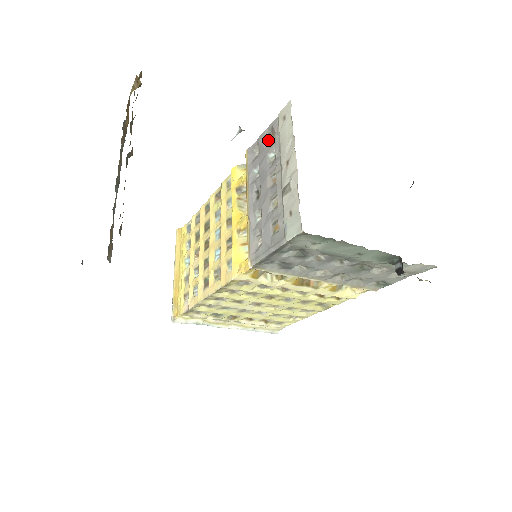
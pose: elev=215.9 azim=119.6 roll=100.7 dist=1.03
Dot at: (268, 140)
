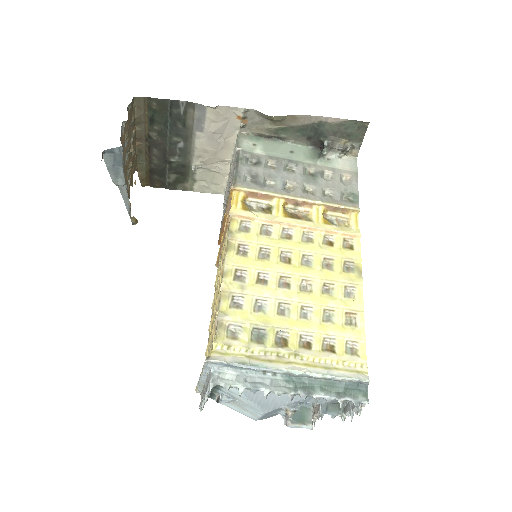
Dot at: occluded
